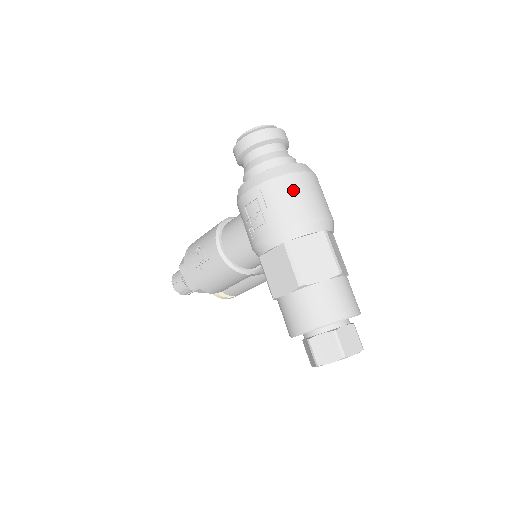
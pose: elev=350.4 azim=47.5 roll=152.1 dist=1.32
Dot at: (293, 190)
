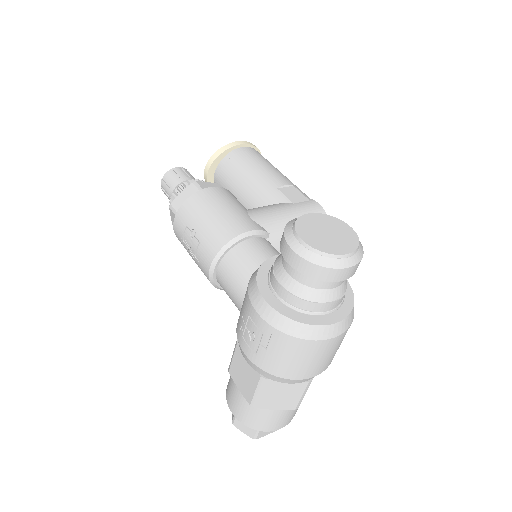
Dot at: (305, 355)
